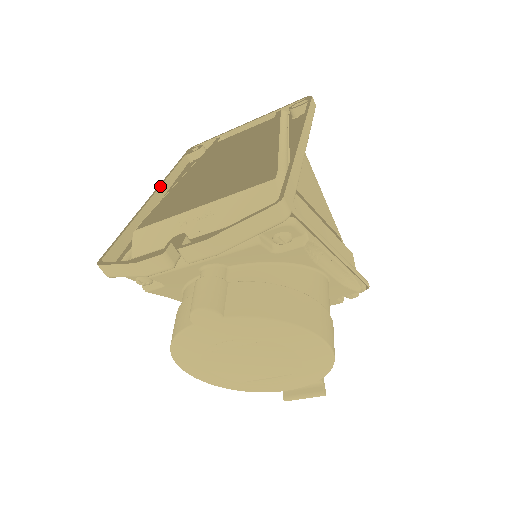
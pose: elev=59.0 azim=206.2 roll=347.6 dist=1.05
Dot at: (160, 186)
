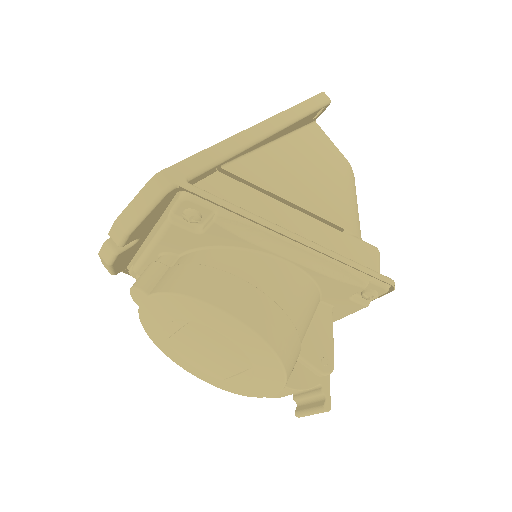
Dot at: occluded
